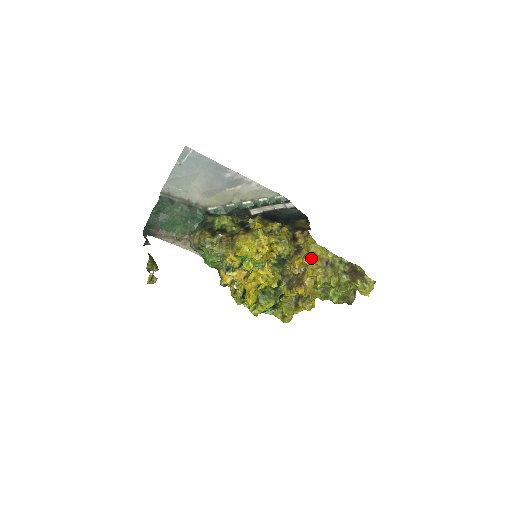
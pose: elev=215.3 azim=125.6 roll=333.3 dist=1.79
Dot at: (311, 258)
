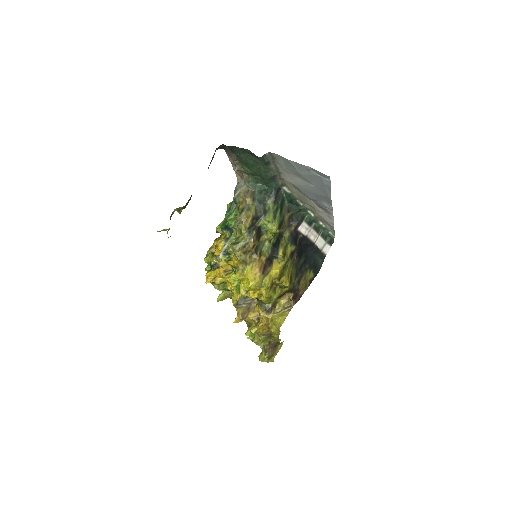
Dot at: (266, 327)
